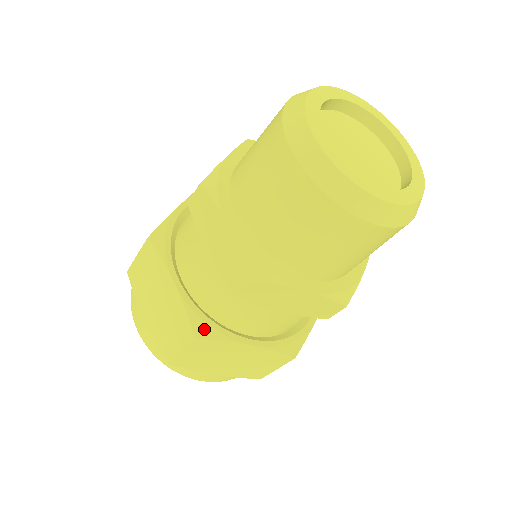
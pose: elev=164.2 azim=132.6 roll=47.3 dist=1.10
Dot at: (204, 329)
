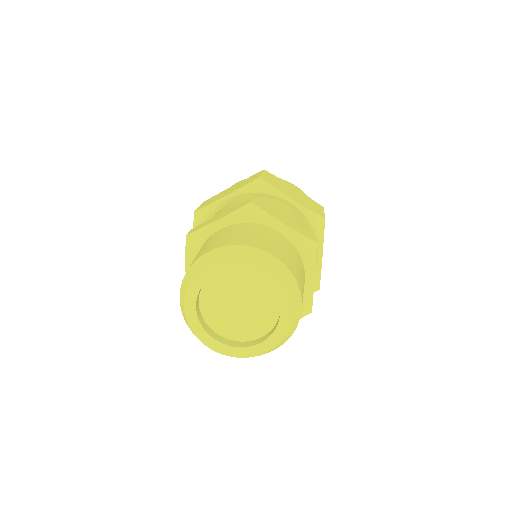
Dot at: occluded
